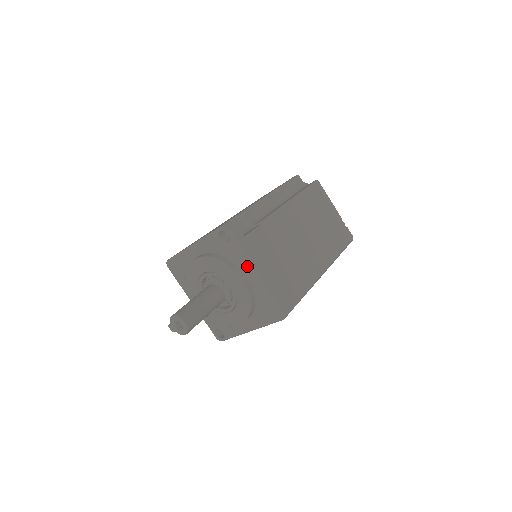
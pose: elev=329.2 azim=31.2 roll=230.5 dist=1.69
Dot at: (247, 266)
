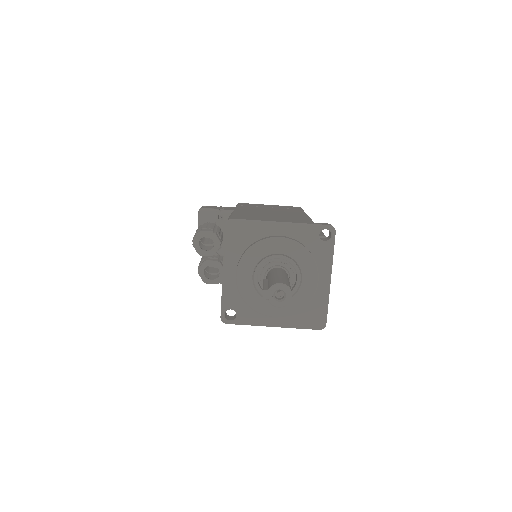
Dot at: (327, 270)
